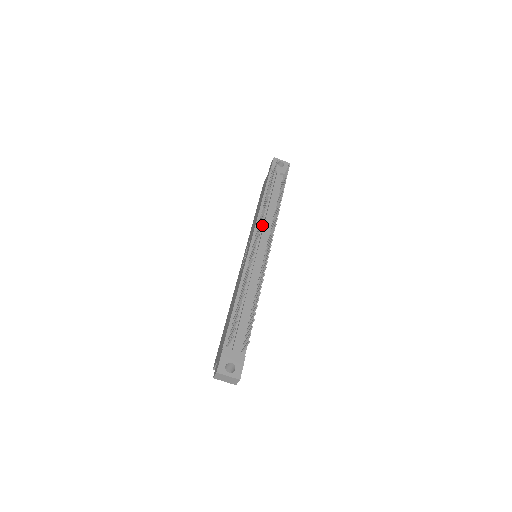
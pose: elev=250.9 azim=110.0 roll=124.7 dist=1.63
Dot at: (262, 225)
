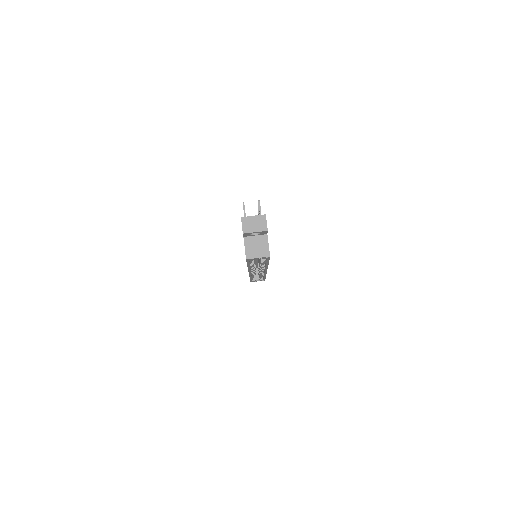
Dot at: occluded
